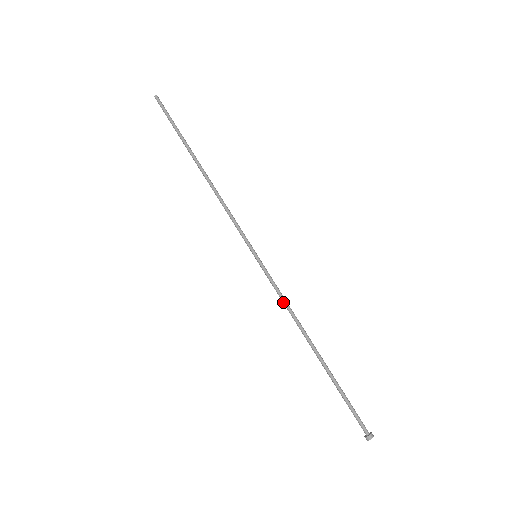
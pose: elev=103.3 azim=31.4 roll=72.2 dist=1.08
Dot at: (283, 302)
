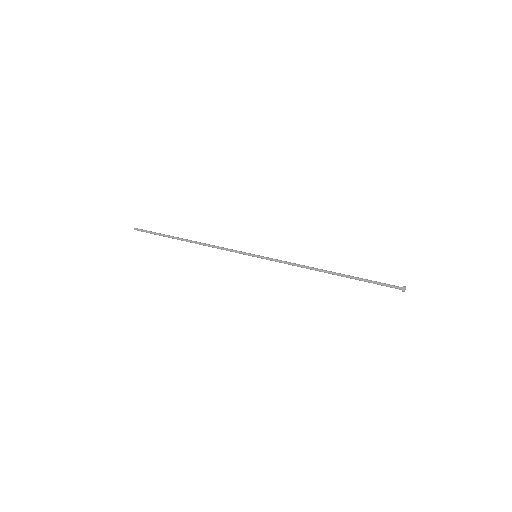
Dot at: (292, 263)
